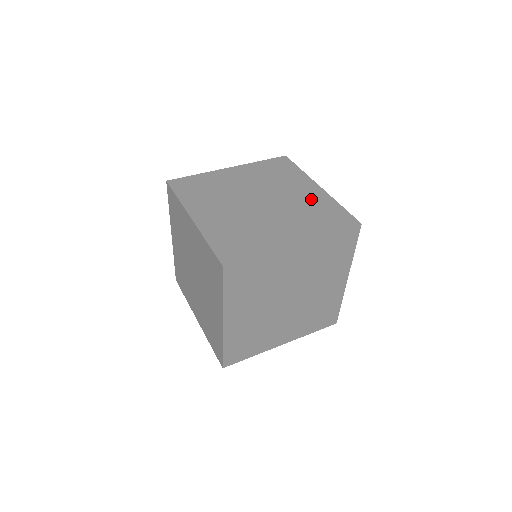
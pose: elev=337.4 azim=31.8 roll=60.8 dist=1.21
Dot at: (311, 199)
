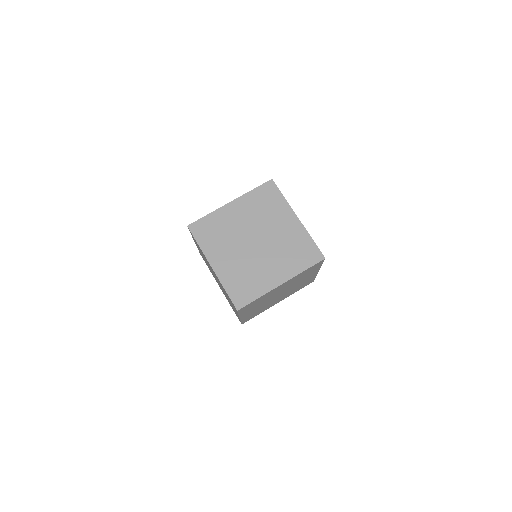
Dot at: occluded
